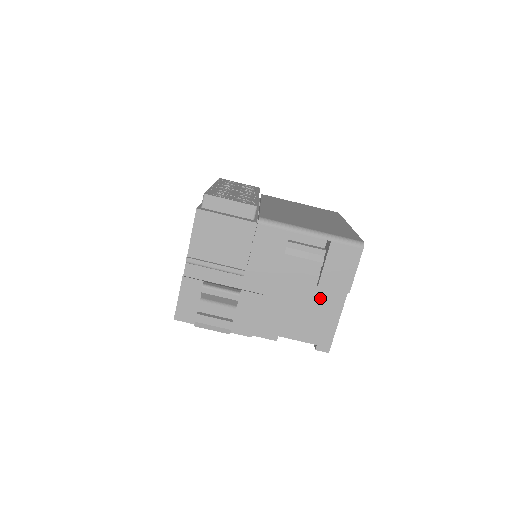
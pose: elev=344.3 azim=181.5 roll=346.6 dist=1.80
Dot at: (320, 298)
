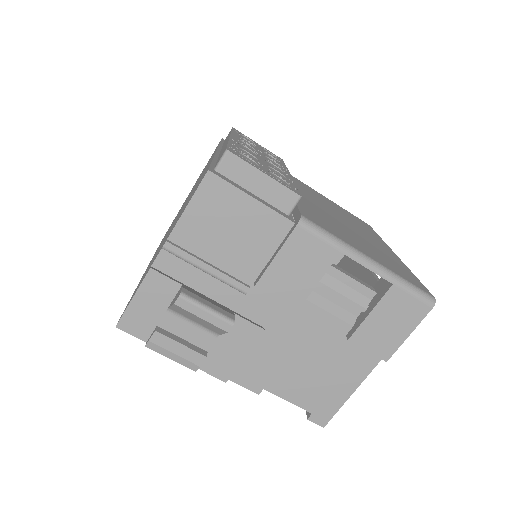
Dot at: (342, 355)
